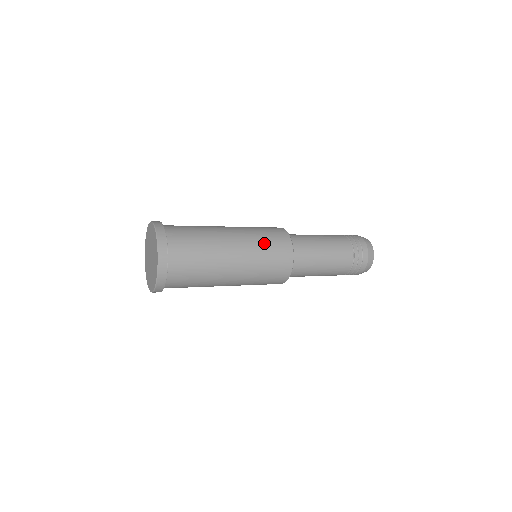
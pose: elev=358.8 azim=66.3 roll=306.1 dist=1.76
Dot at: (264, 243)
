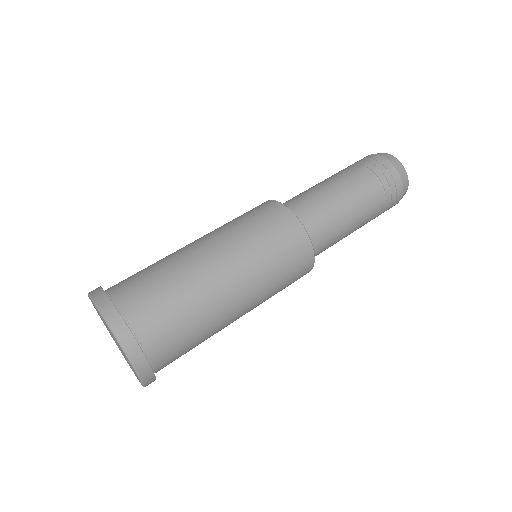
Dot at: (275, 265)
